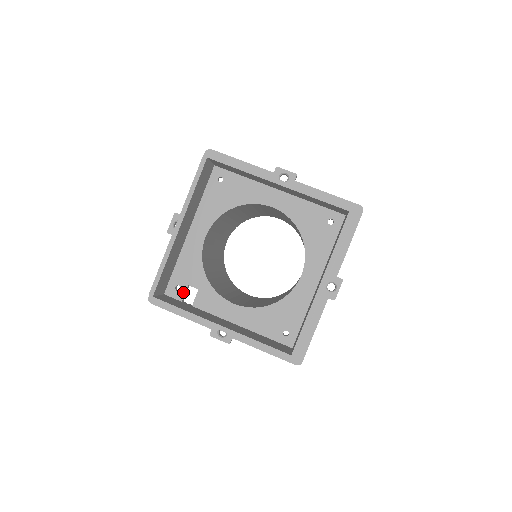
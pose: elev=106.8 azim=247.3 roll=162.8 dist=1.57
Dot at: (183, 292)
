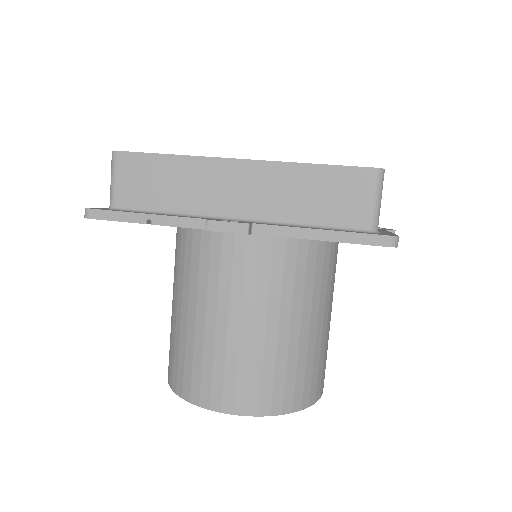
Dot at: occluded
